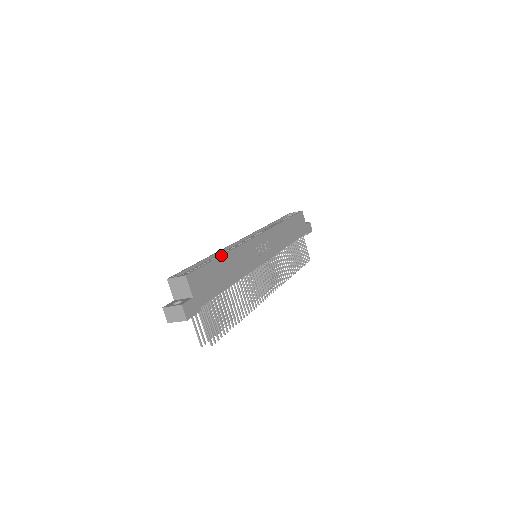
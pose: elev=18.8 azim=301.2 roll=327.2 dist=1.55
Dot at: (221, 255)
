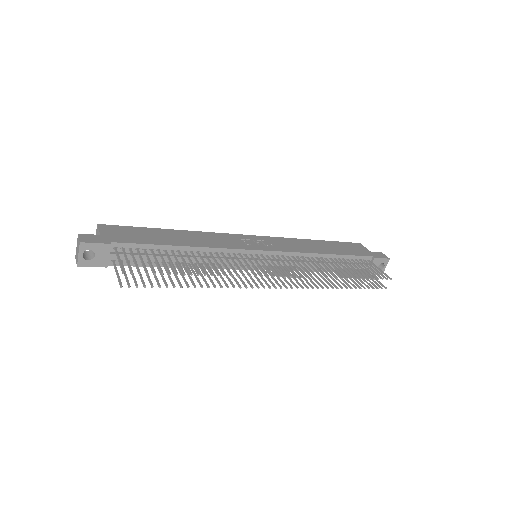
Dot at: (168, 229)
